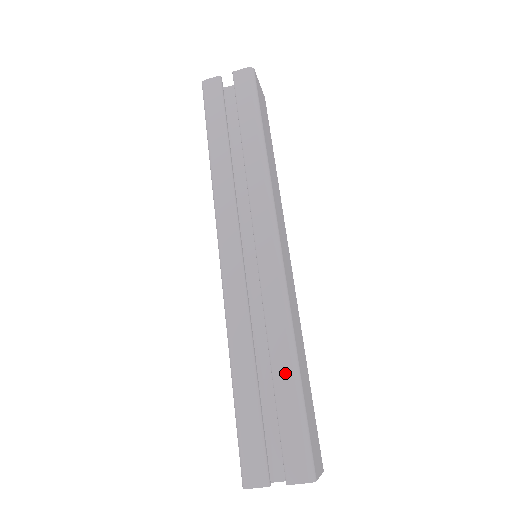
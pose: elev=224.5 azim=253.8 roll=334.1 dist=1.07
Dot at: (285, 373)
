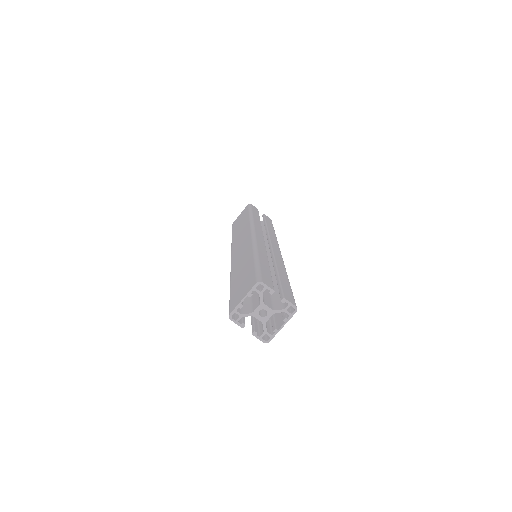
Dot at: (284, 276)
